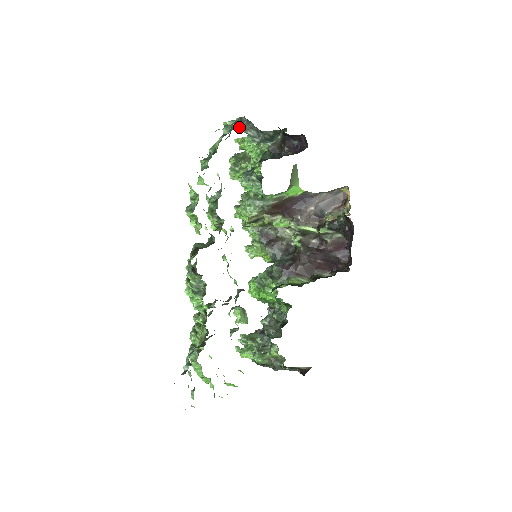
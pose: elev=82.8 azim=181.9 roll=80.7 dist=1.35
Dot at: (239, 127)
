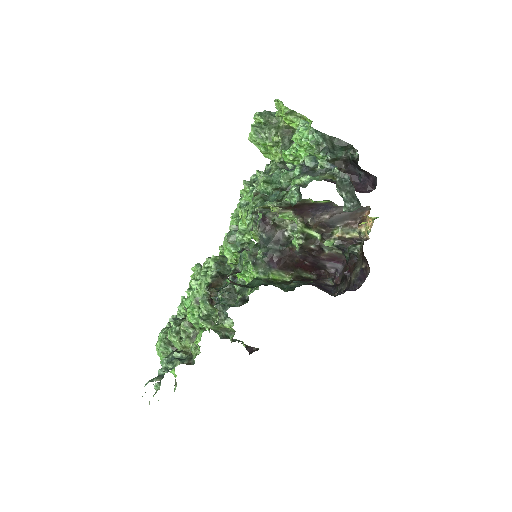
Dot at: (337, 186)
